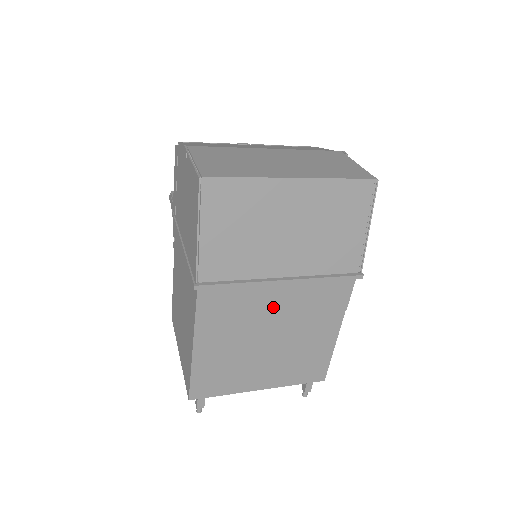
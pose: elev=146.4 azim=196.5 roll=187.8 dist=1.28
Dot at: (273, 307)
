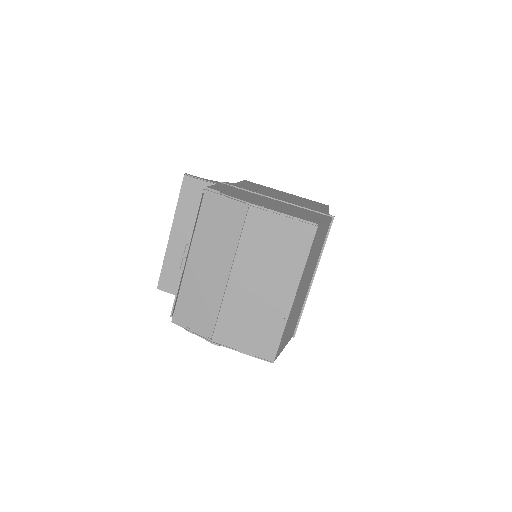
Dot at: occluded
